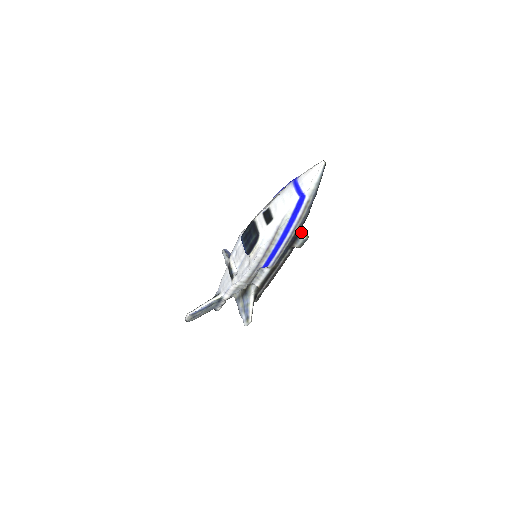
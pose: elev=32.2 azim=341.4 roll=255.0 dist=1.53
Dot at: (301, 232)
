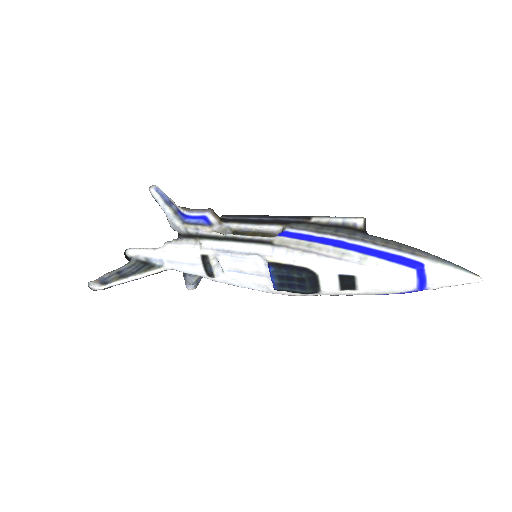
Dot at: occluded
